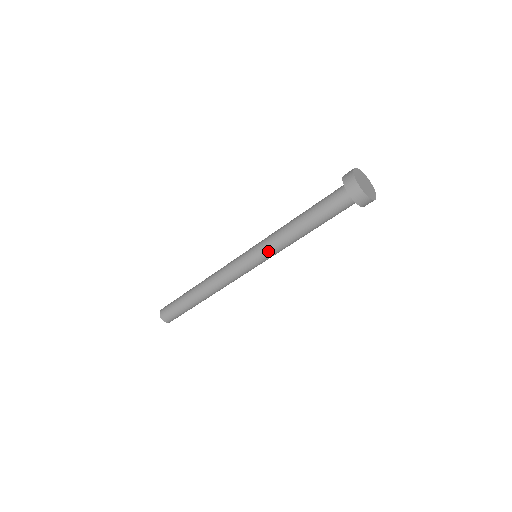
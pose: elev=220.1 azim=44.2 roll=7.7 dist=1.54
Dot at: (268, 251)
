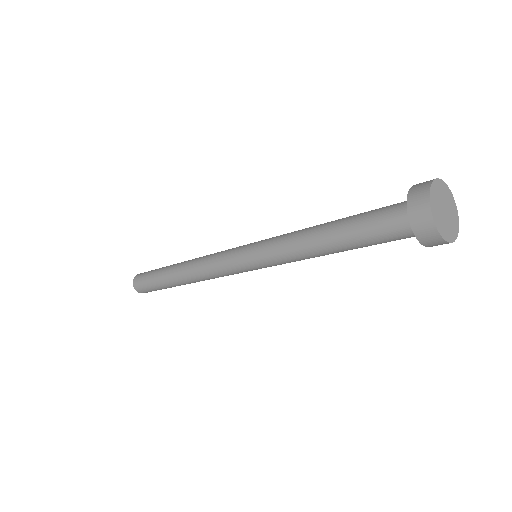
Dot at: (268, 251)
